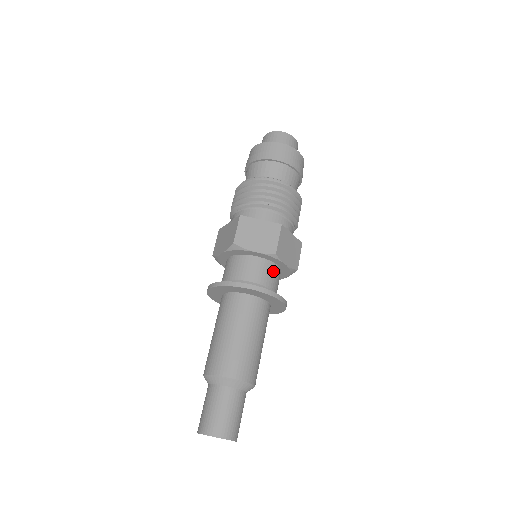
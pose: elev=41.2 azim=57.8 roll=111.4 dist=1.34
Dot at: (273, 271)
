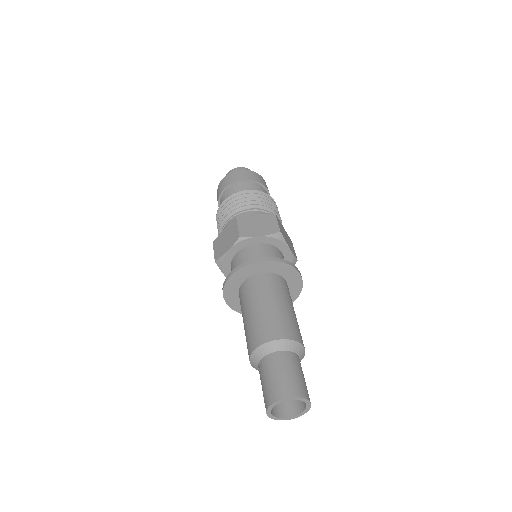
Dot at: (255, 250)
